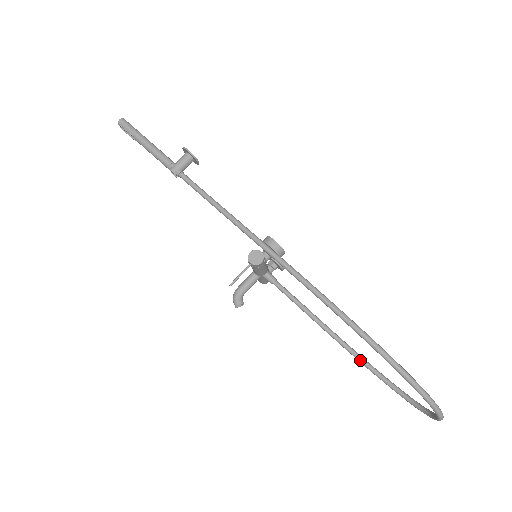
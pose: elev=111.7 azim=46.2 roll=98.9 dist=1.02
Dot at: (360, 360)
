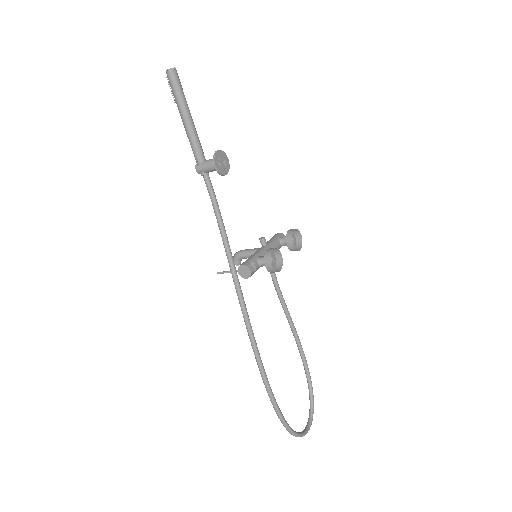
Dot at: (300, 353)
